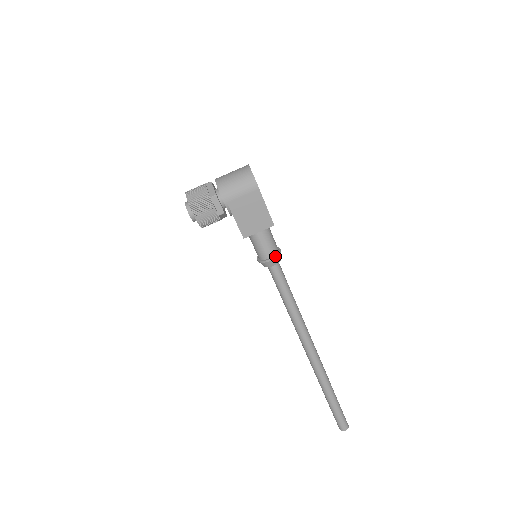
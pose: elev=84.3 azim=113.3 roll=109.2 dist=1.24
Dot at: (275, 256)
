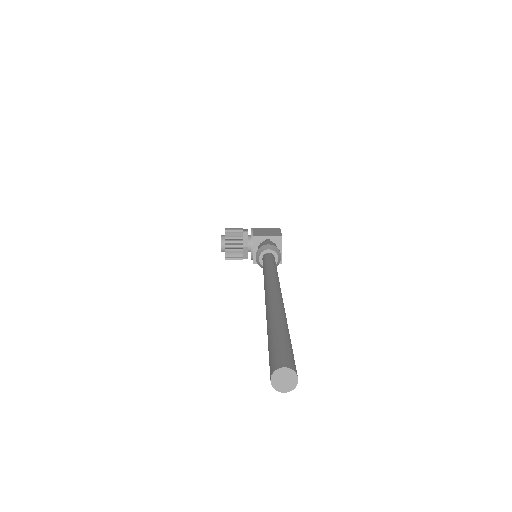
Dot at: (273, 245)
